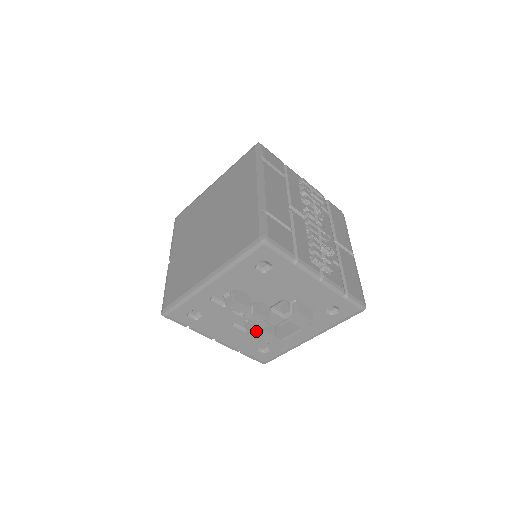
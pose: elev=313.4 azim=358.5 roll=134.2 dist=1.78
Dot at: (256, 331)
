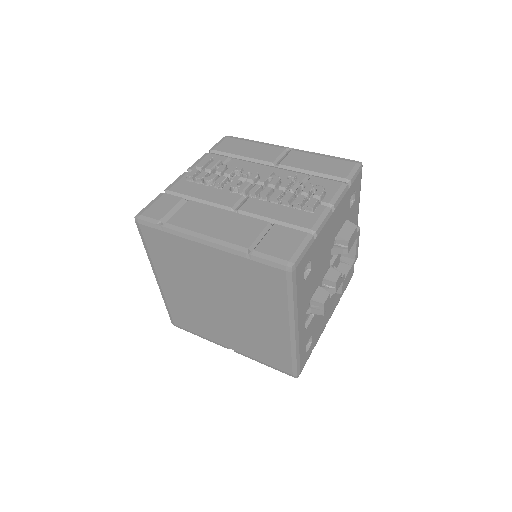
Dot at: (343, 285)
